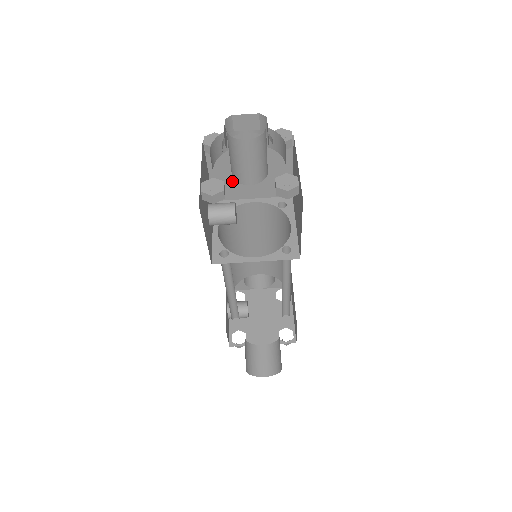
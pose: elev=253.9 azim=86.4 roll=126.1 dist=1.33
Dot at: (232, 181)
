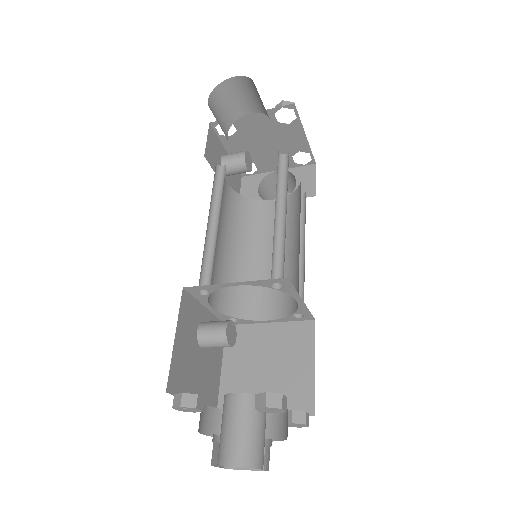
Dot at: occluded
